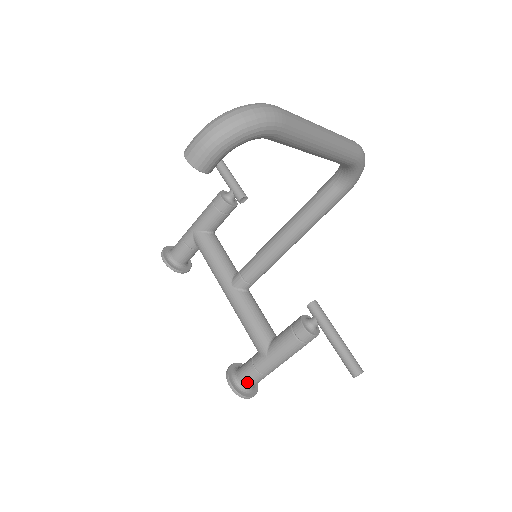
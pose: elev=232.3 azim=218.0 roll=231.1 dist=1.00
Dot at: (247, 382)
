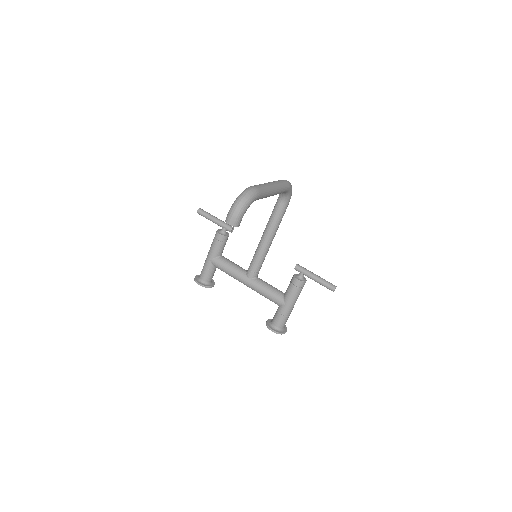
Dot at: (280, 325)
